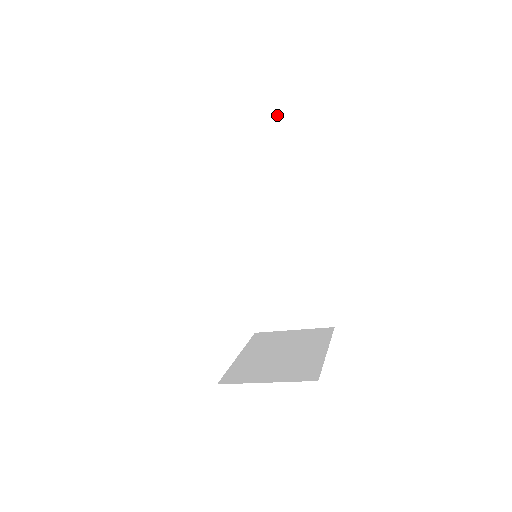
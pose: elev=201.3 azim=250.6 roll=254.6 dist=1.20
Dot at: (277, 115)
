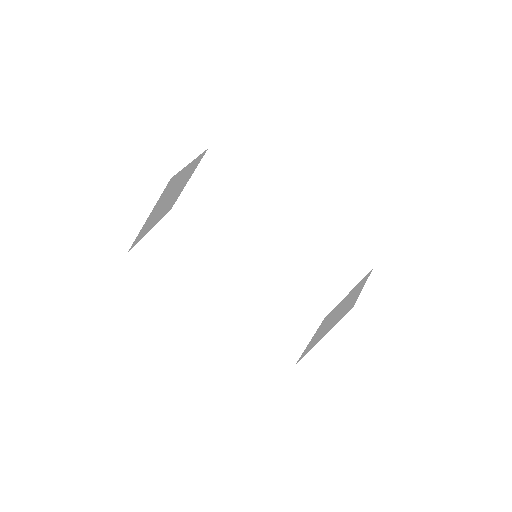
Dot at: (203, 157)
